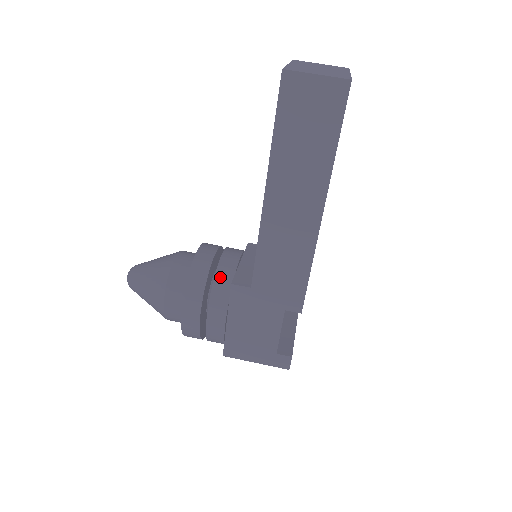
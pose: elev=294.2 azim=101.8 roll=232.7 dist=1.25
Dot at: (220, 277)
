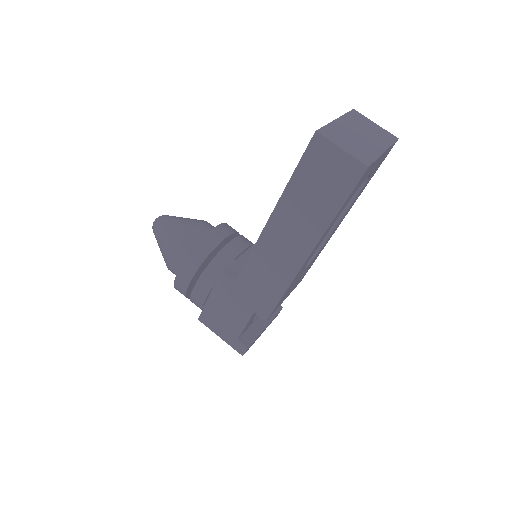
Dot at: (217, 261)
